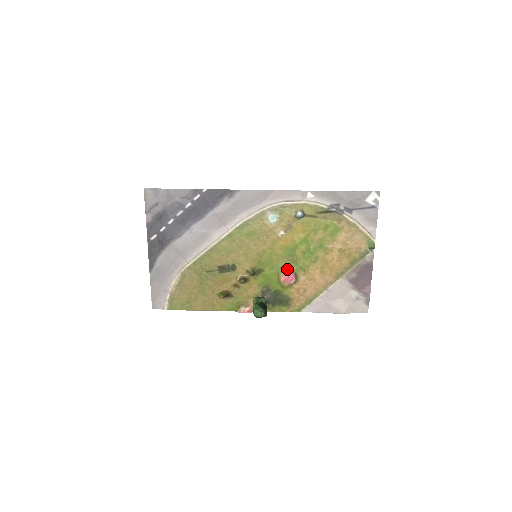
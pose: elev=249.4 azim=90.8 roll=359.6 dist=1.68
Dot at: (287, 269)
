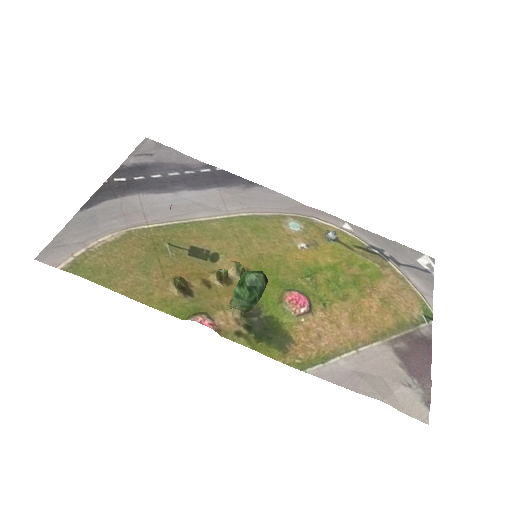
Dot at: (298, 290)
